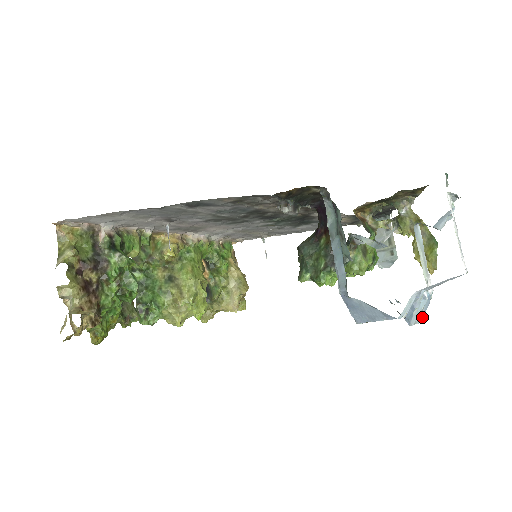
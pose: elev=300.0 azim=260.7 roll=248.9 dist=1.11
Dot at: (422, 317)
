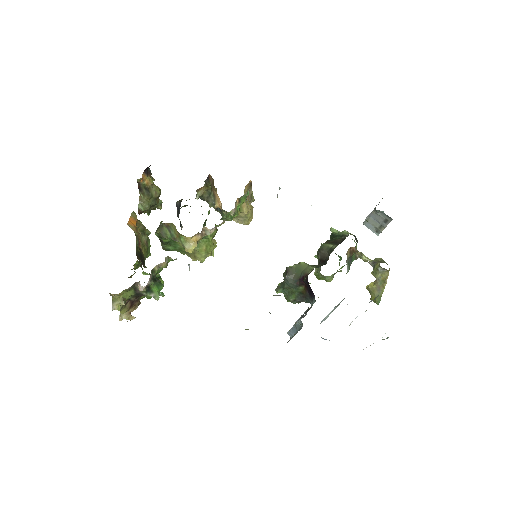
Dot at: occluded
